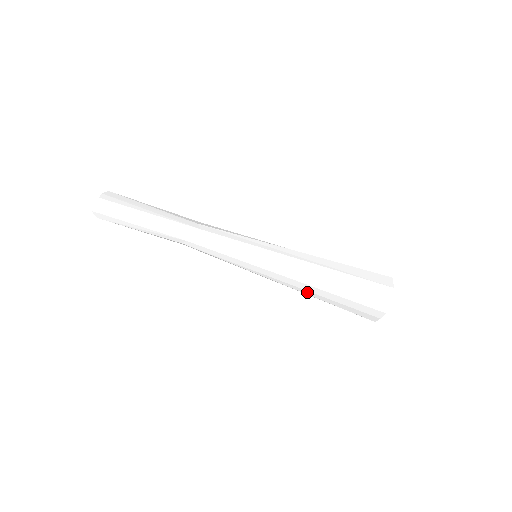
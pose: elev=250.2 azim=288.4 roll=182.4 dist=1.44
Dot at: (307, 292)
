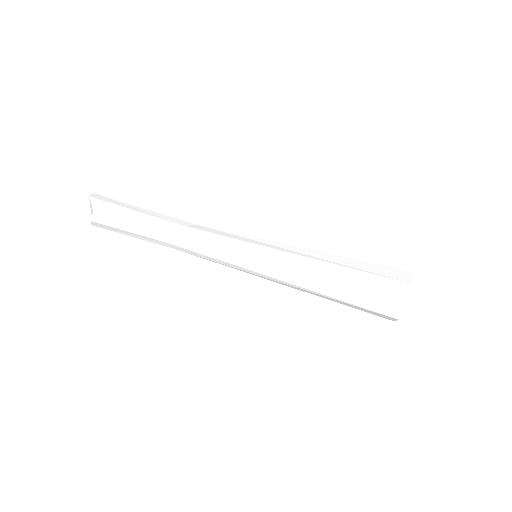
Dot at: (320, 274)
